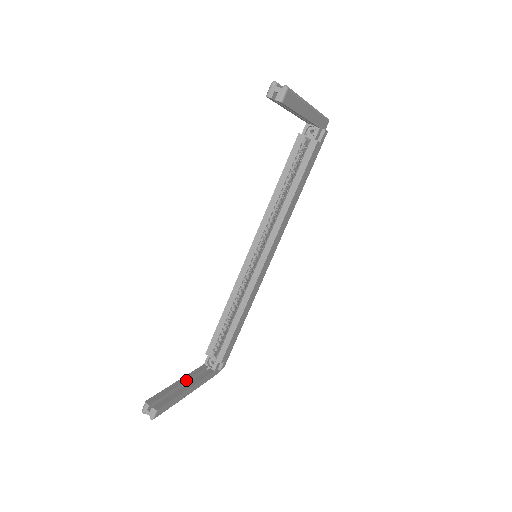
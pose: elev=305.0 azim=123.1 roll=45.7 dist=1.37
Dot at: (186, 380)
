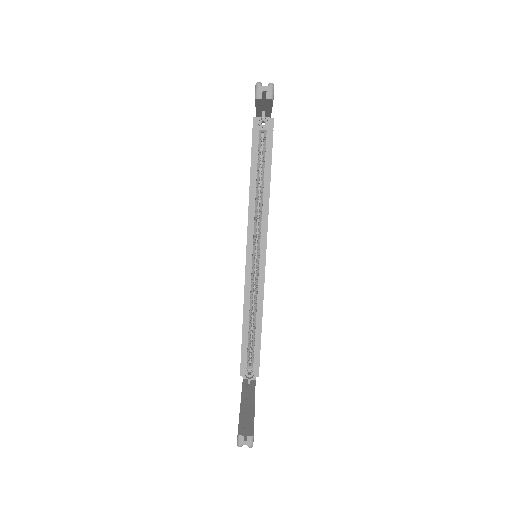
Dot at: (245, 399)
